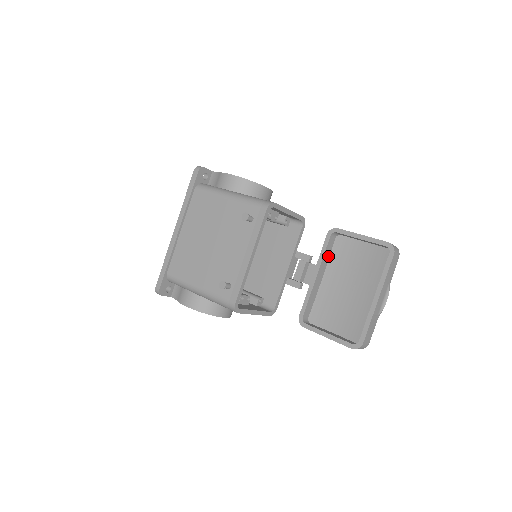
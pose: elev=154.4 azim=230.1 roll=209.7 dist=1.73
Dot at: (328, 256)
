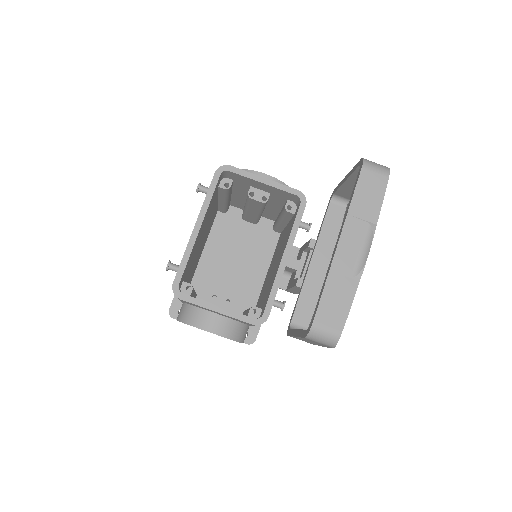
Dot at: (335, 234)
